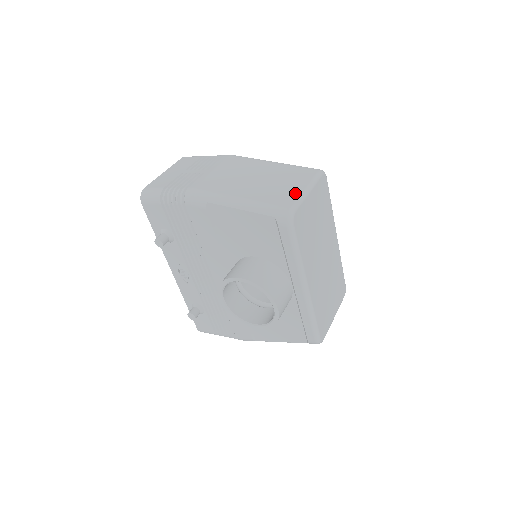
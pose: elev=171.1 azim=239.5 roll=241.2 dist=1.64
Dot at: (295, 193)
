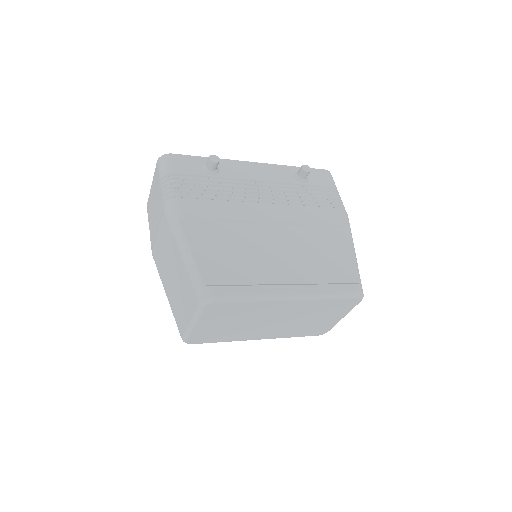
Dot at: (185, 322)
